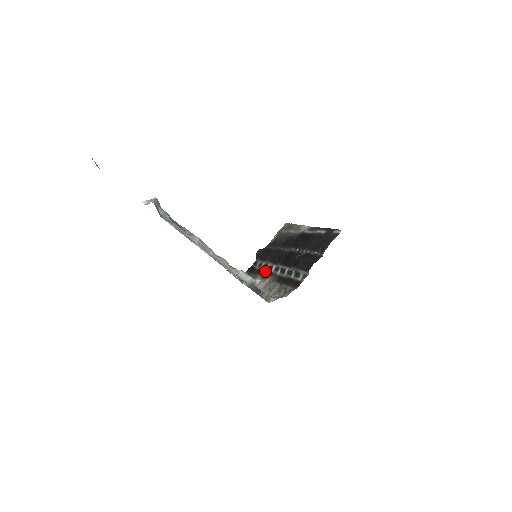
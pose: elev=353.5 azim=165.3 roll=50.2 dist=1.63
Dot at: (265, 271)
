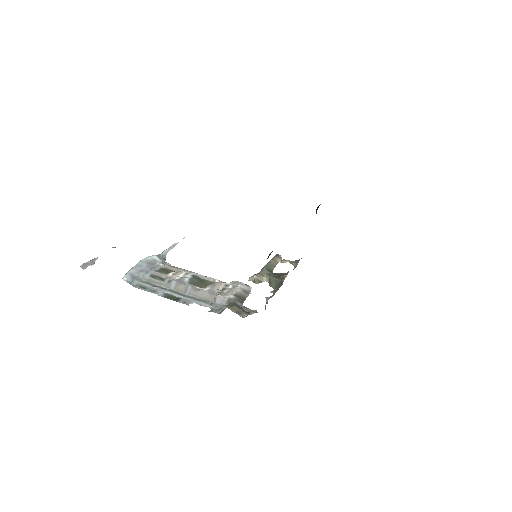
Dot at: occluded
